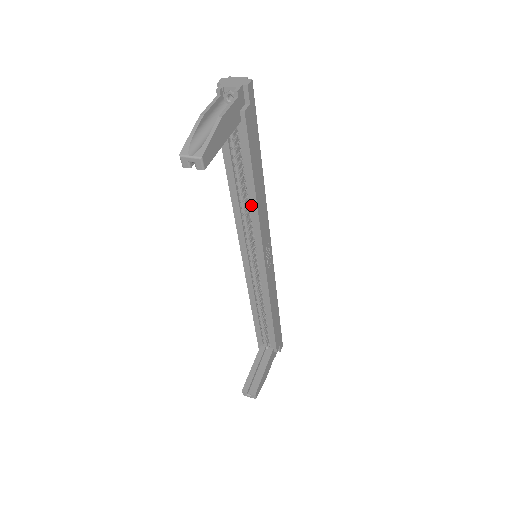
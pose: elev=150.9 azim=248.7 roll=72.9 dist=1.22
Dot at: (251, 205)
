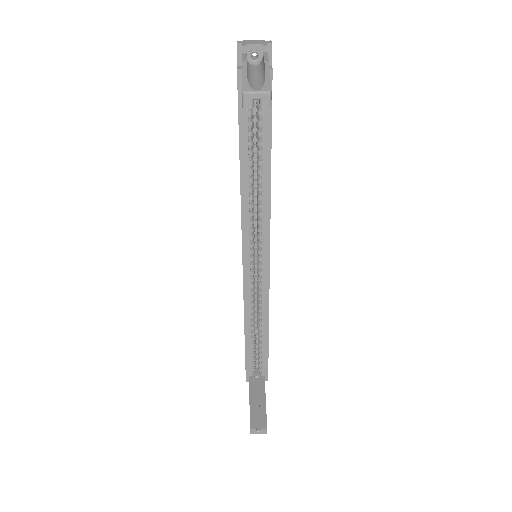
Dot at: (263, 187)
